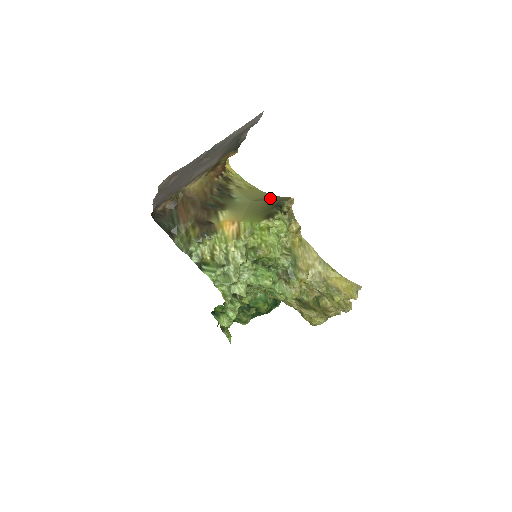
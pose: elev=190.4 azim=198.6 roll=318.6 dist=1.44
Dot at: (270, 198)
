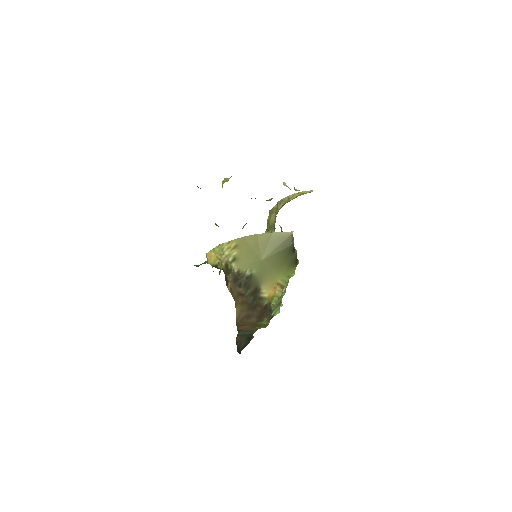
Dot at: (271, 244)
